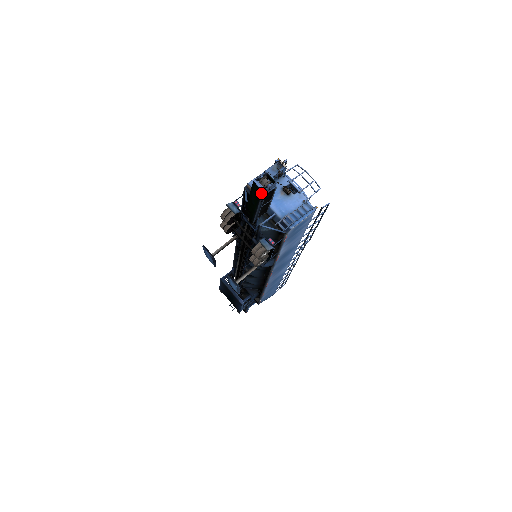
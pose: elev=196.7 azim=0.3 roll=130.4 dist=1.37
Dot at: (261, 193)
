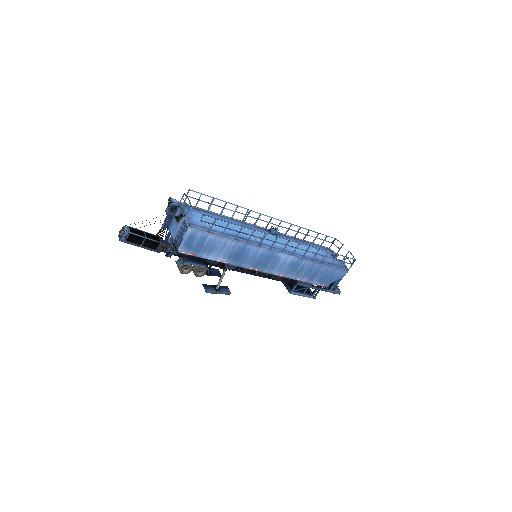
Dot at: occluded
